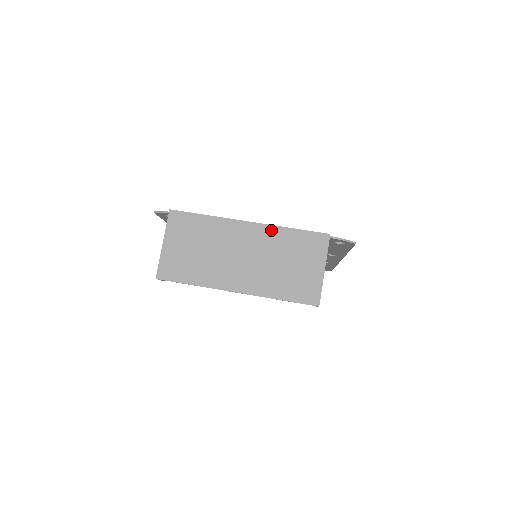
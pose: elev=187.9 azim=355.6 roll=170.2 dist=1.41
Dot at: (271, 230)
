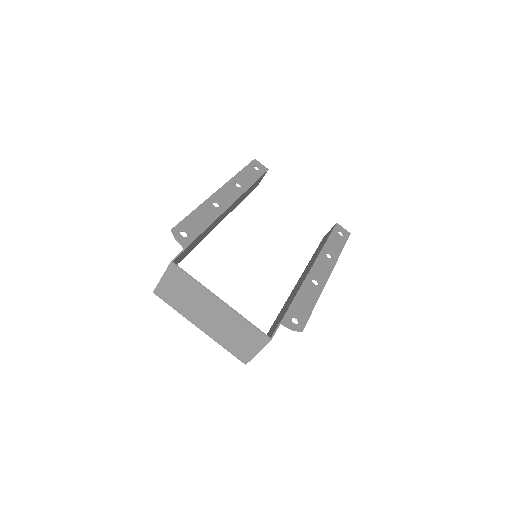
Dot at: (234, 314)
